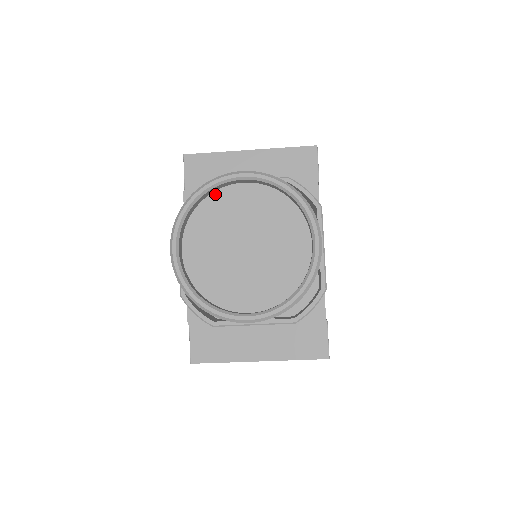
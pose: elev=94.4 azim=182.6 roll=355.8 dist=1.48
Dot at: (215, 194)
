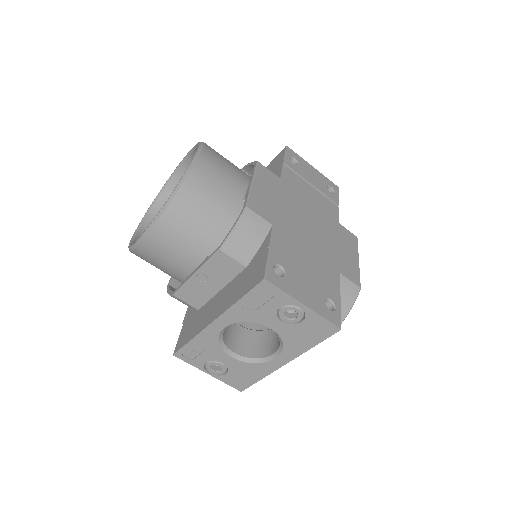
Dot at: occluded
